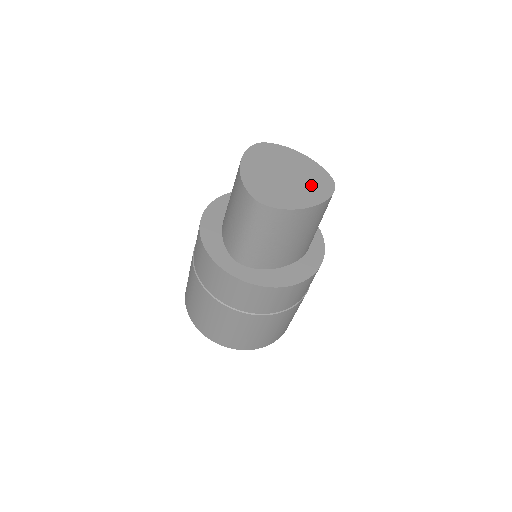
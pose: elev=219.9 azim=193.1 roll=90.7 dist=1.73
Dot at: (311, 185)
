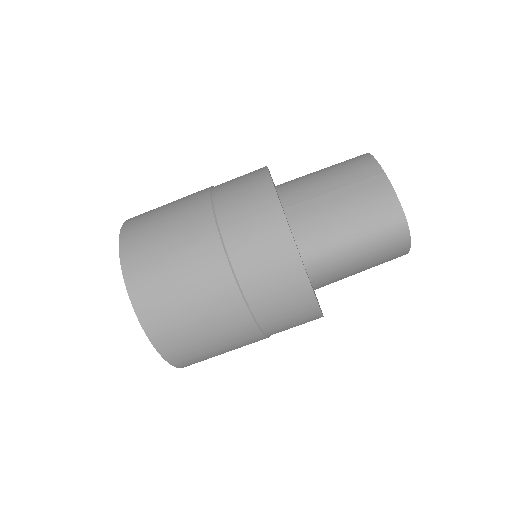
Dot at: occluded
